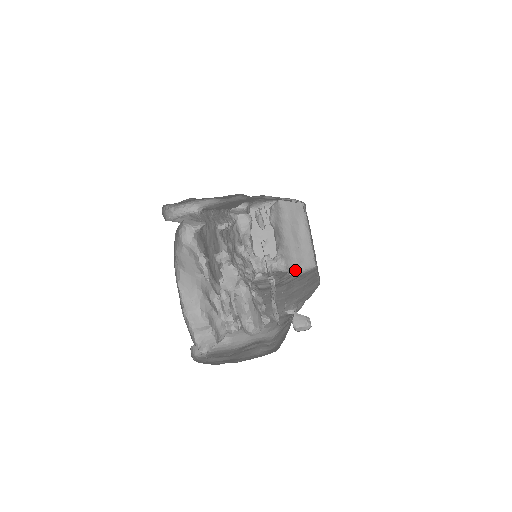
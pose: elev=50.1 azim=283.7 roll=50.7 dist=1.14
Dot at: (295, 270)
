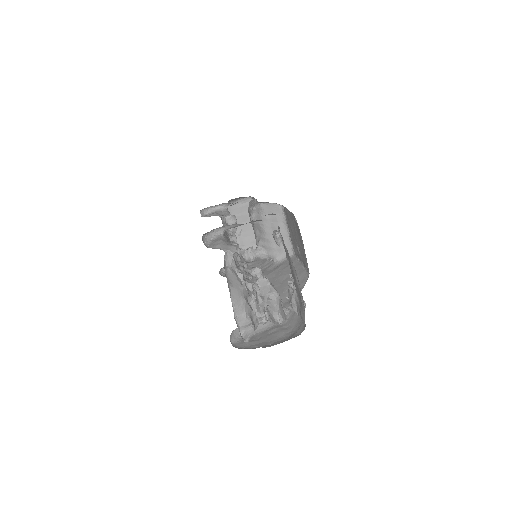
Dot at: (276, 258)
